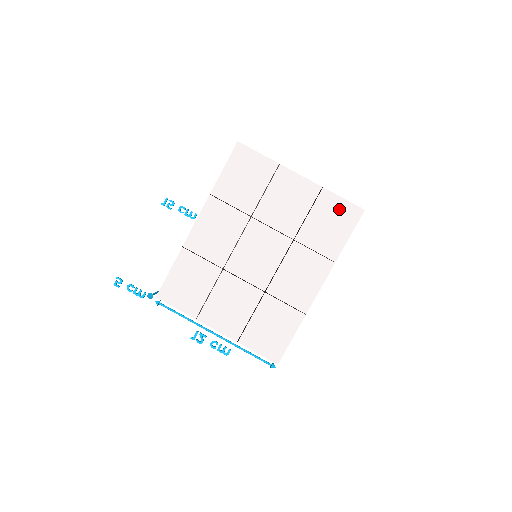
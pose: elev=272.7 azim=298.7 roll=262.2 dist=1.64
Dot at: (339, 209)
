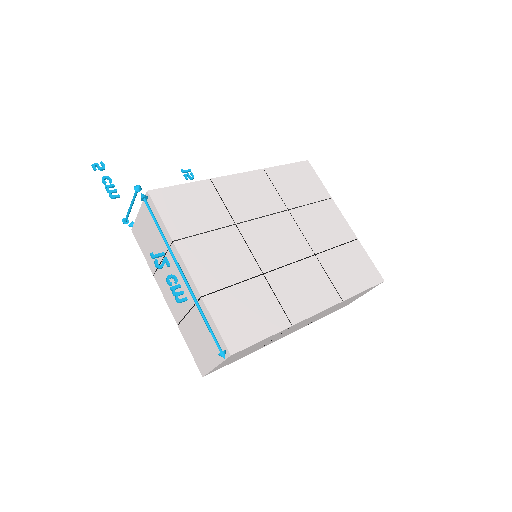
Dot at: (364, 264)
